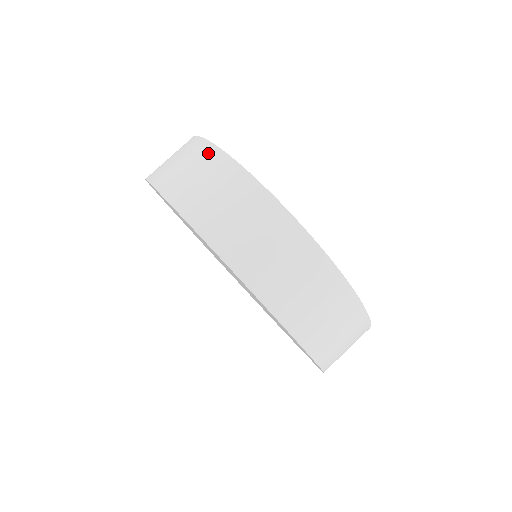
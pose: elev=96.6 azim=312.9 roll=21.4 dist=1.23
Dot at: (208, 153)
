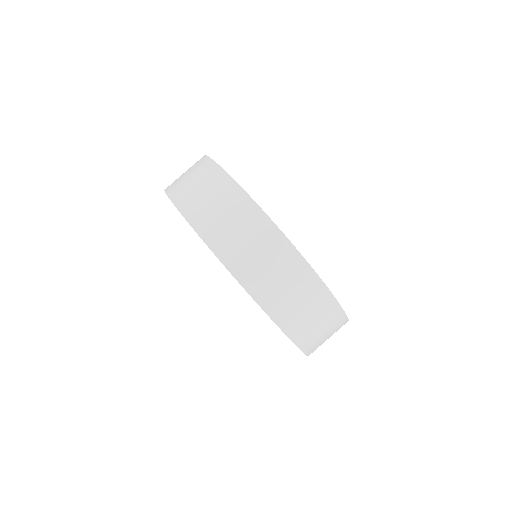
Dot at: (202, 162)
